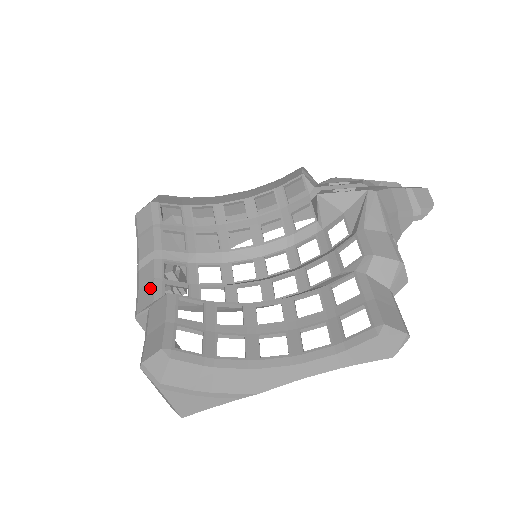
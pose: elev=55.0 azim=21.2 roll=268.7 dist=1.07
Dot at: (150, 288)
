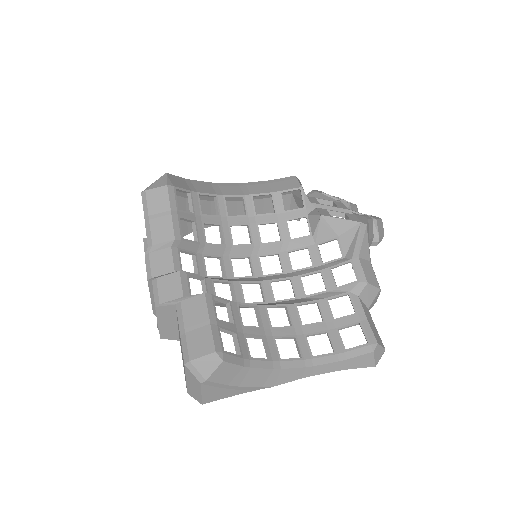
Dot at: (175, 280)
